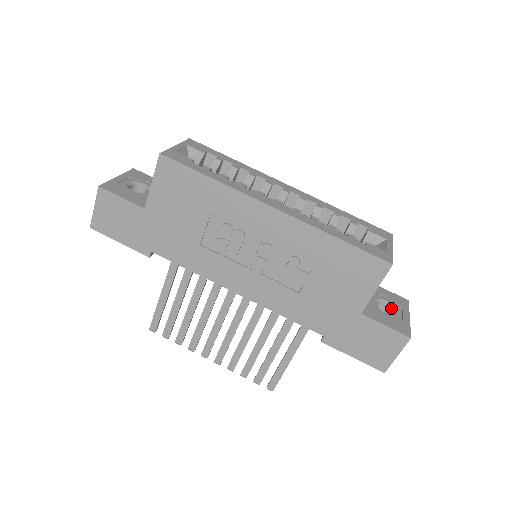
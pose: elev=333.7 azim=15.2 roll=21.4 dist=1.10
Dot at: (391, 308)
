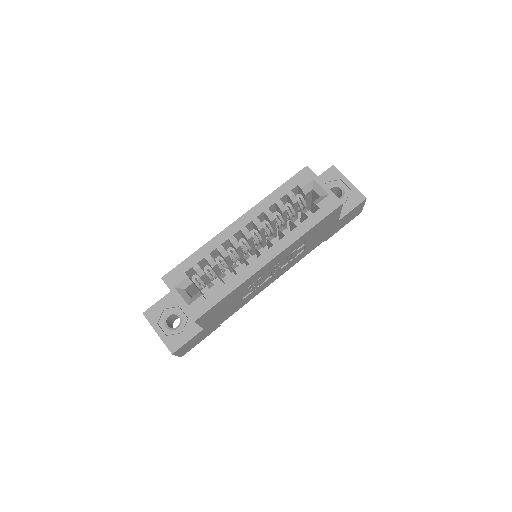
Dot at: (336, 187)
